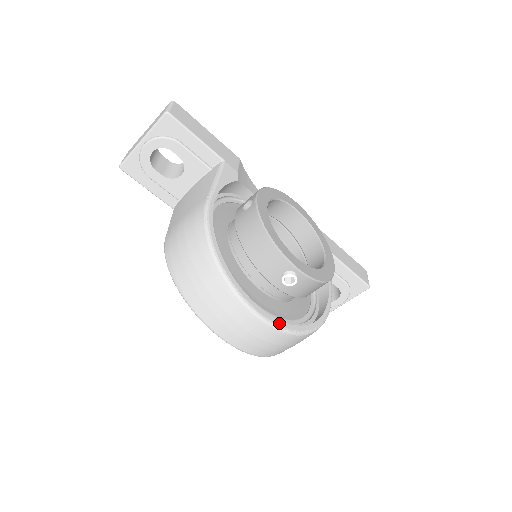
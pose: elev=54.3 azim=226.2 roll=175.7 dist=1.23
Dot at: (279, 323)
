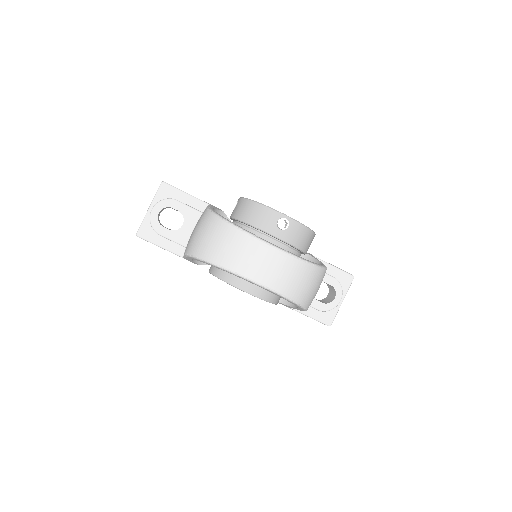
Dot at: (289, 252)
